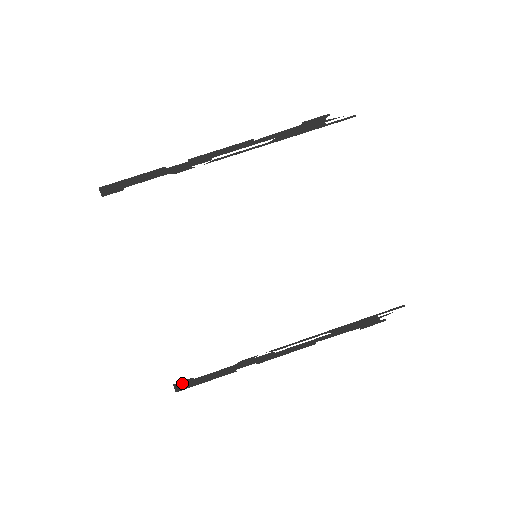
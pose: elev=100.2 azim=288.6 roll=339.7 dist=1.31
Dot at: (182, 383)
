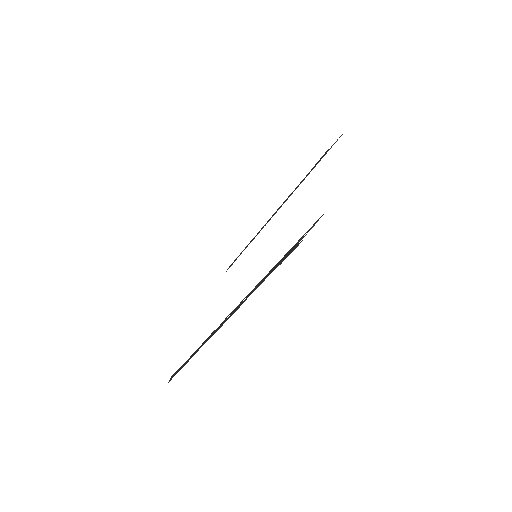
Dot at: occluded
